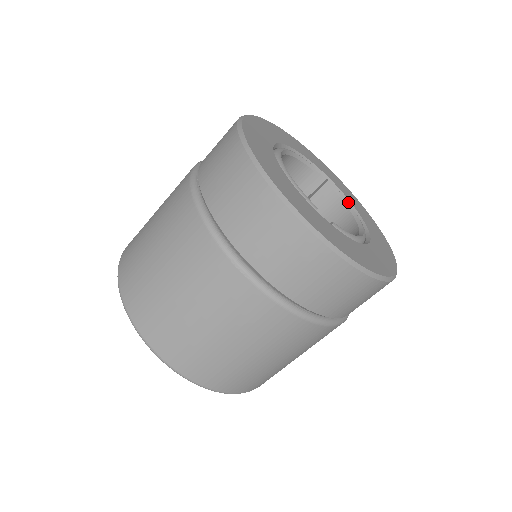
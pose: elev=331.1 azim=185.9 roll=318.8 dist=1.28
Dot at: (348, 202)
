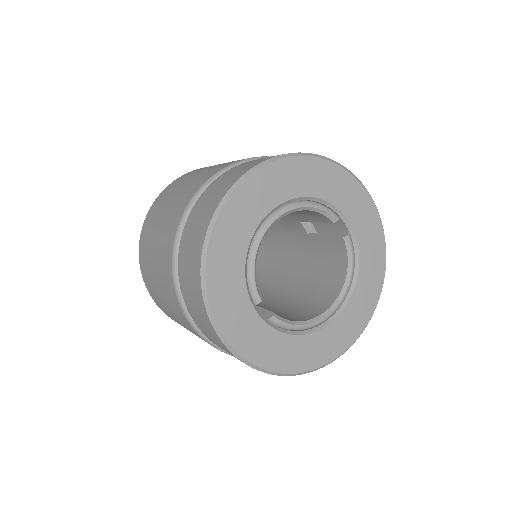
Dot at: (352, 267)
